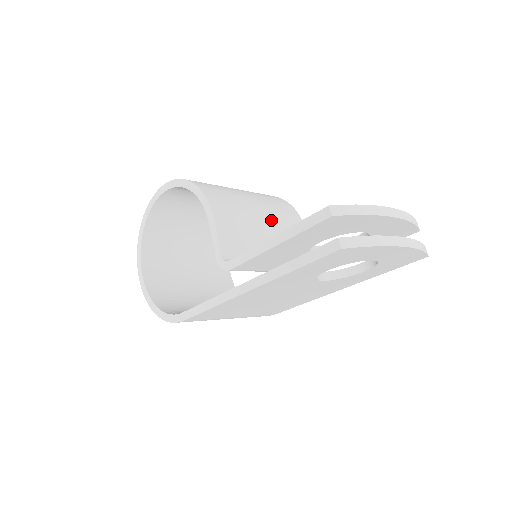
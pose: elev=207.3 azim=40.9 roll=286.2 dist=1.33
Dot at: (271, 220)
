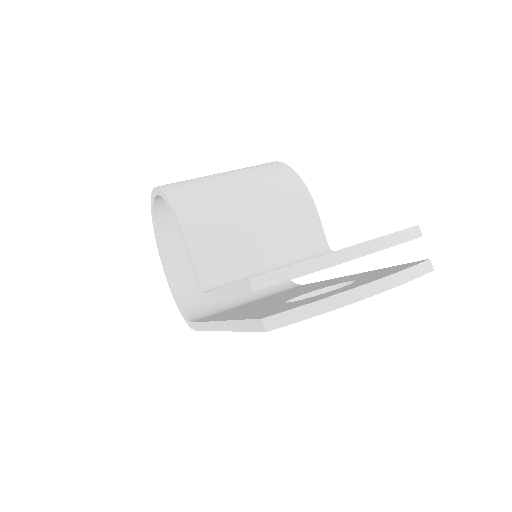
Dot at: (265, 215)
